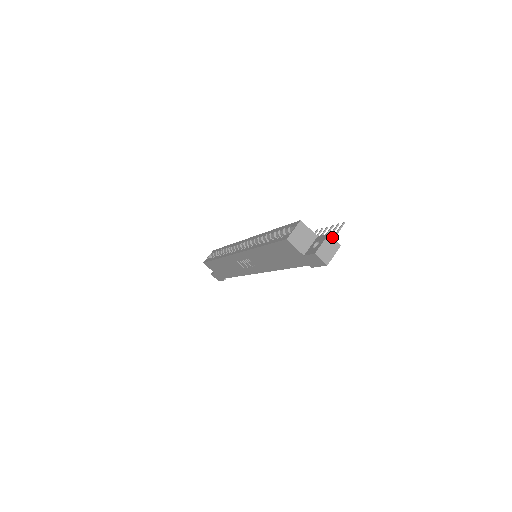
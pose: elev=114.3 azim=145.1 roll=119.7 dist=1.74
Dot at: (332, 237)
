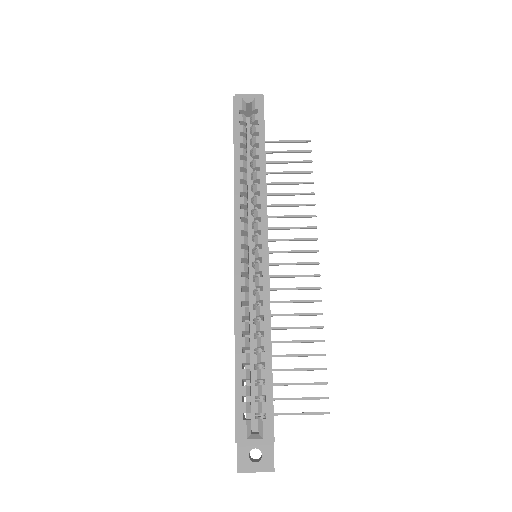
Dot at: (274, 471)
